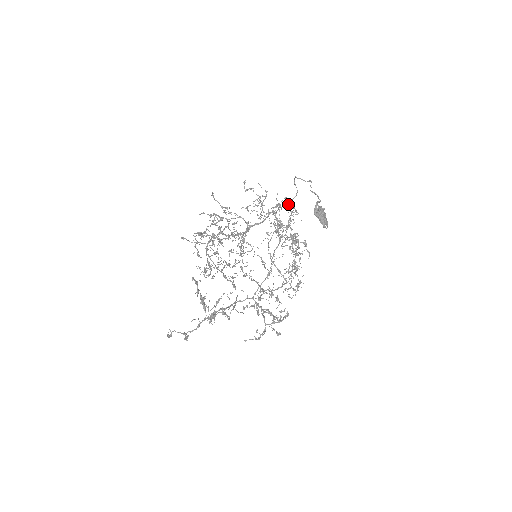
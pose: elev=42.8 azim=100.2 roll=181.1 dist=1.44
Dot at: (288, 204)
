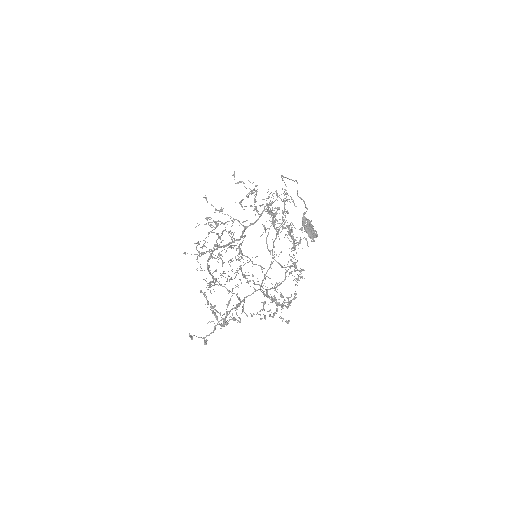
Dot at: occluded
